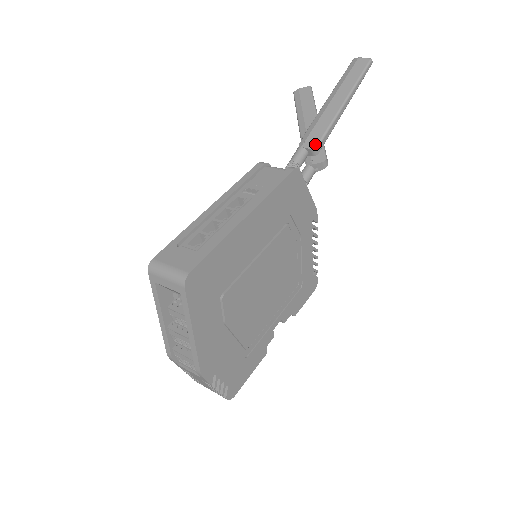
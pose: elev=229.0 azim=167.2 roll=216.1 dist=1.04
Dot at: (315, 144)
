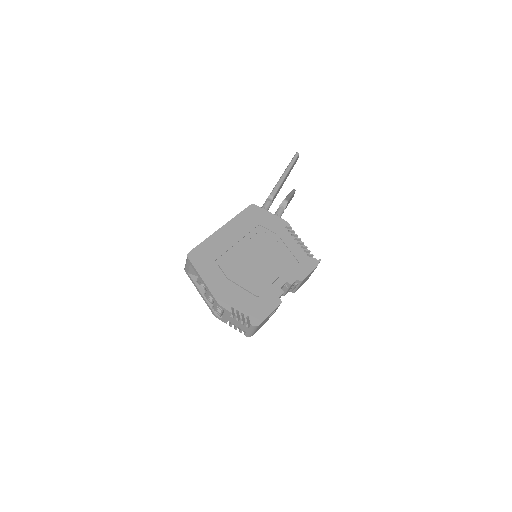
Dot at: (269, 195)
